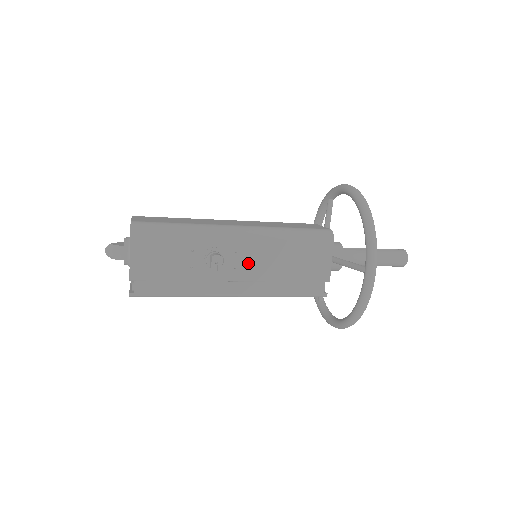
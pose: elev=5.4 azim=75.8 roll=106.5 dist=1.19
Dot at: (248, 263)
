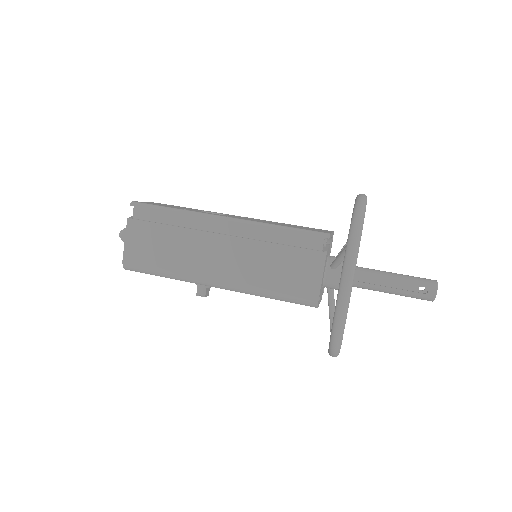
Dot at: occluded
